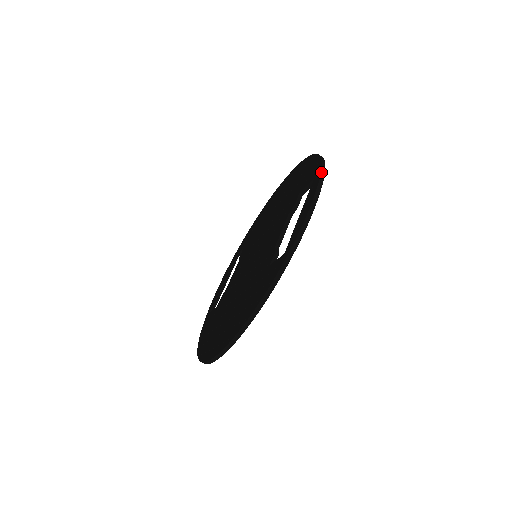
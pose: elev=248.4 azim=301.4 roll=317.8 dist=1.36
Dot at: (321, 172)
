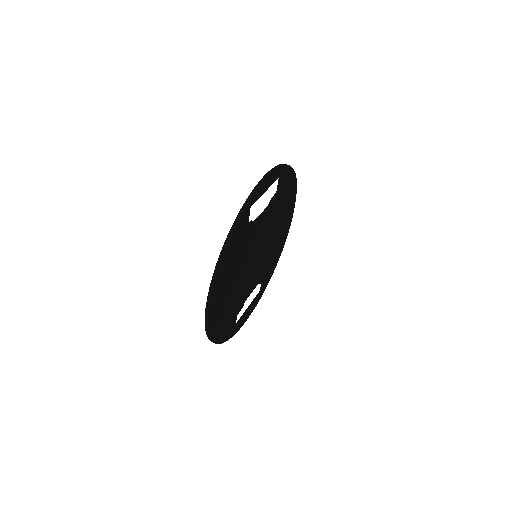
Dot at: (281, 164)
